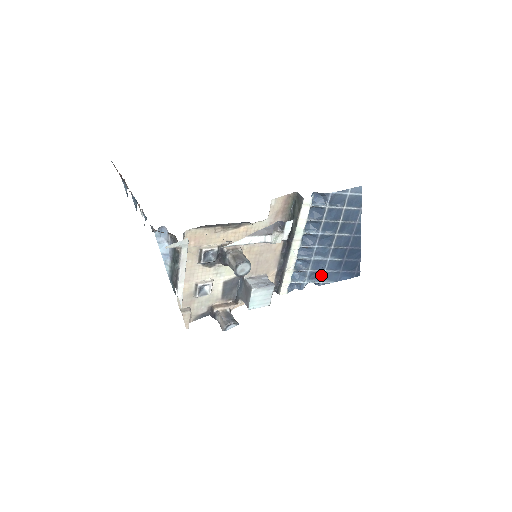
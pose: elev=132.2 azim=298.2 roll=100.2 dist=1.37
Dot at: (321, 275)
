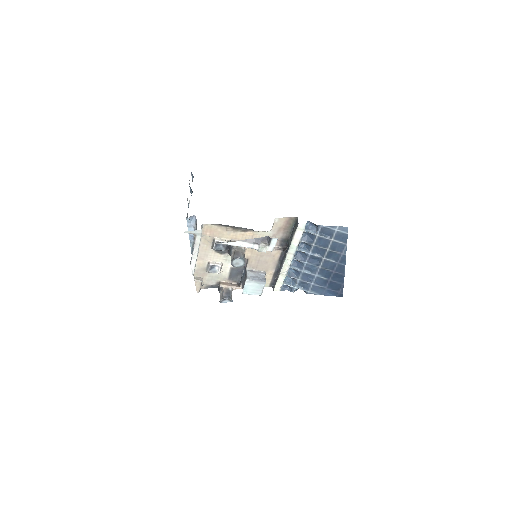
Dot at: (309, 286)
